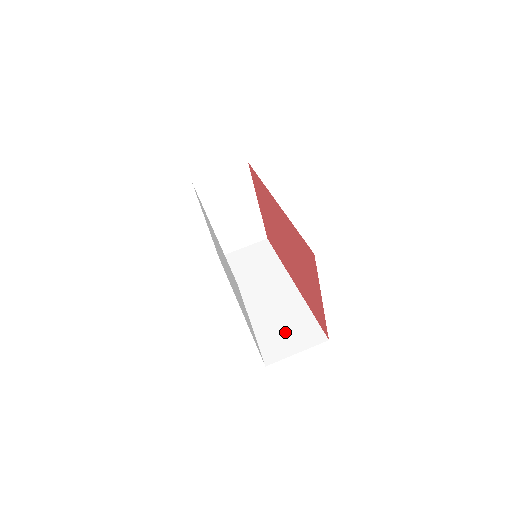
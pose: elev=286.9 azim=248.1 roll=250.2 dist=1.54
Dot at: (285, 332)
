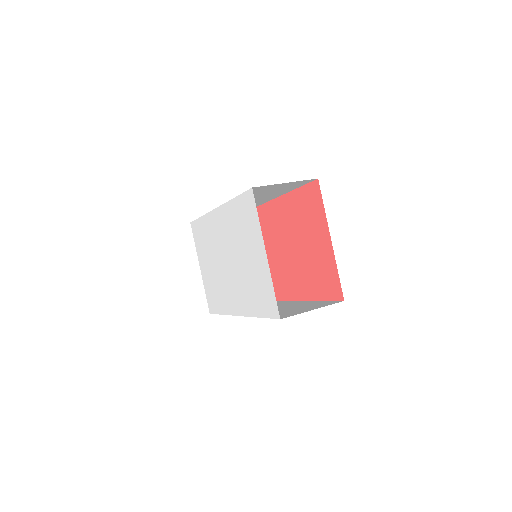
Dot at: (295, 309)
